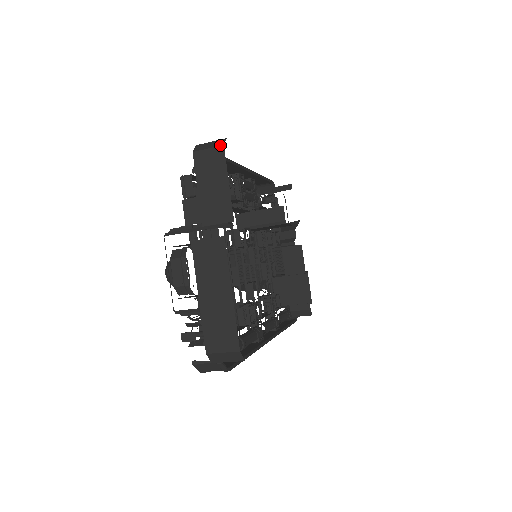
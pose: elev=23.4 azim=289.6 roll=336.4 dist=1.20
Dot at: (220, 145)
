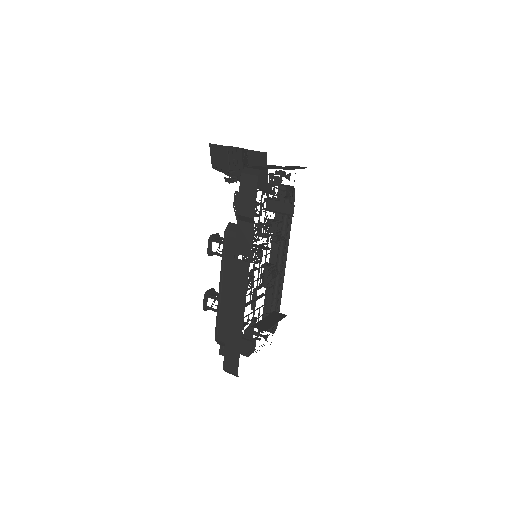
Dot at: occluded
